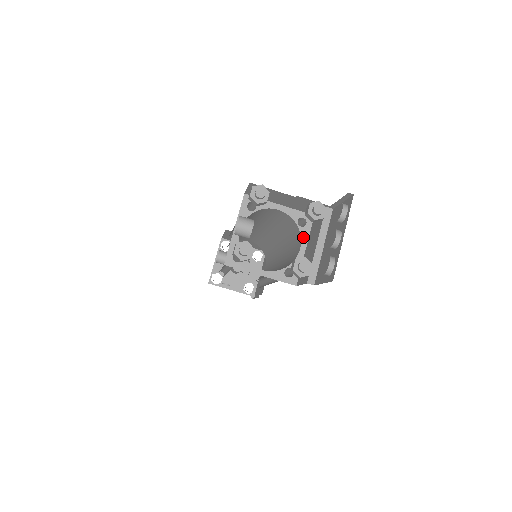
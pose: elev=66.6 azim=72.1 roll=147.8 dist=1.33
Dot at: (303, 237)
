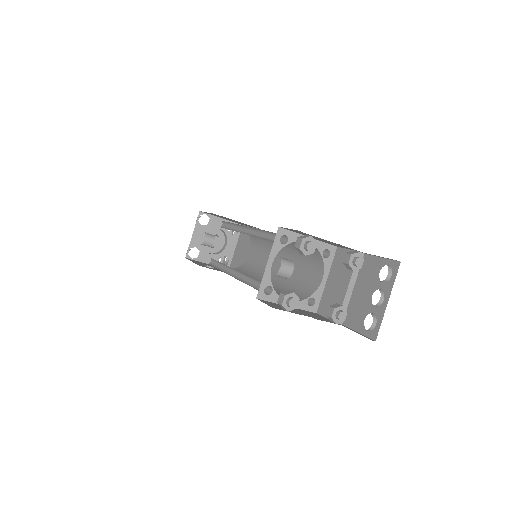
Dot at: (326, 268)
